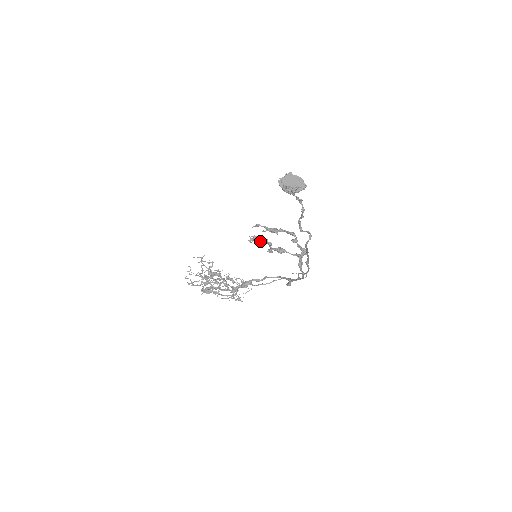
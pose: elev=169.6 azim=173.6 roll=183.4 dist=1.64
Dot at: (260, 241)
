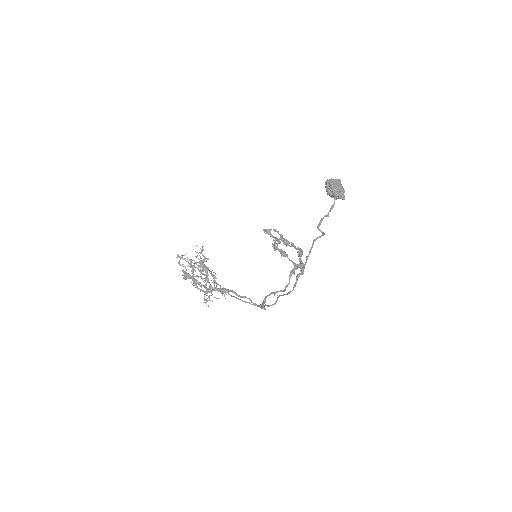
Dot at: (272, 236)
